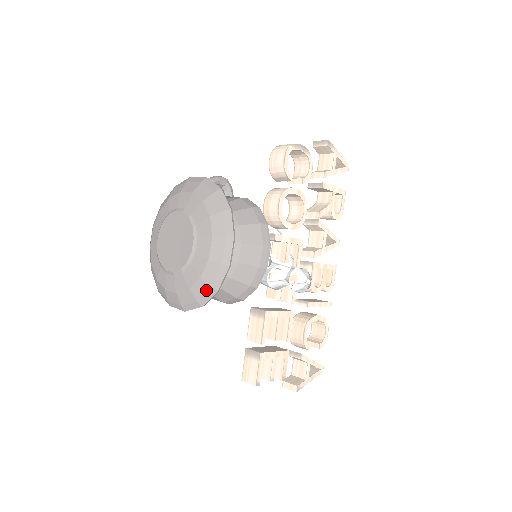
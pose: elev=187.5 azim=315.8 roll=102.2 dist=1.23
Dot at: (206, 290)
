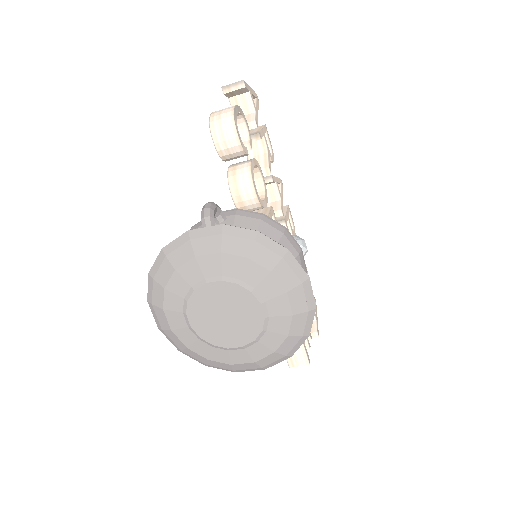
Dot at: (296, 342)
